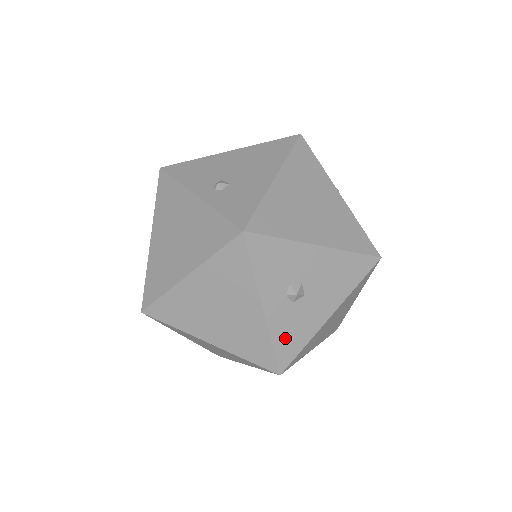
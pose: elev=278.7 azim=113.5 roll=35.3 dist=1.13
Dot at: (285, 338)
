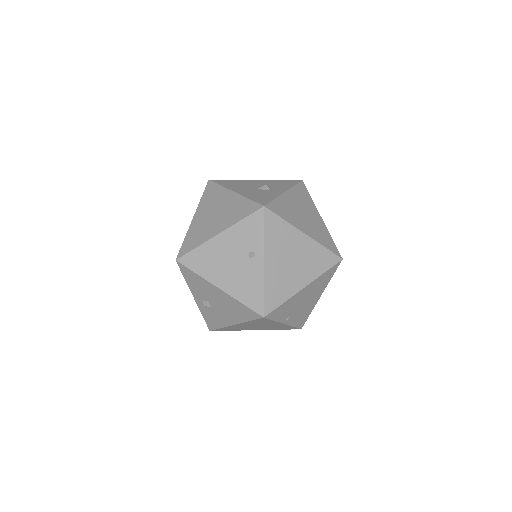
Dot at: occluded
